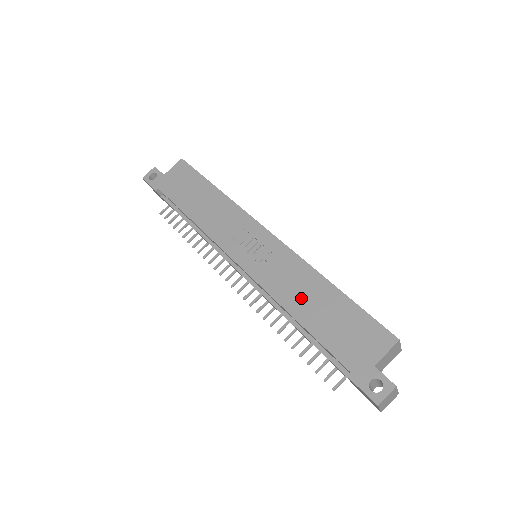
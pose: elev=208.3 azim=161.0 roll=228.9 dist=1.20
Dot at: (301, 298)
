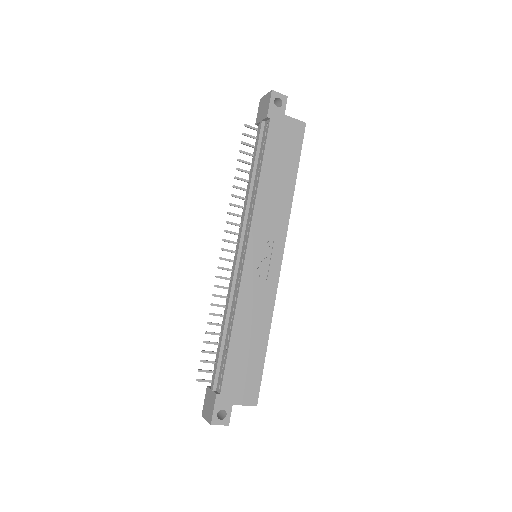
Dot at: (248, 325)
